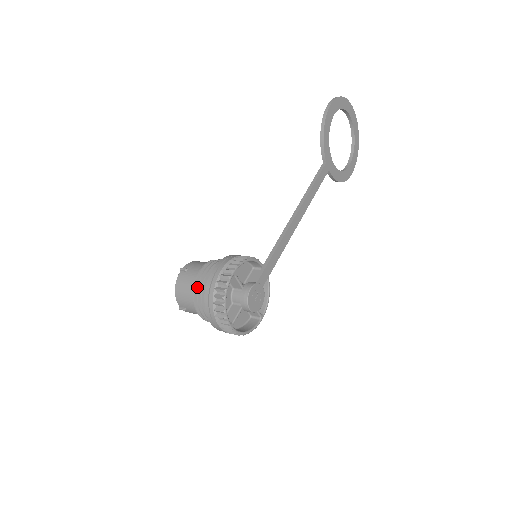
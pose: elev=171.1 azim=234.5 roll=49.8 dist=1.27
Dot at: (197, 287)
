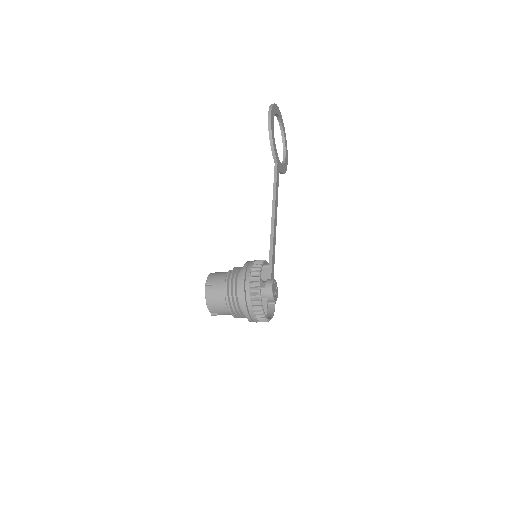
Dot at: (230, 296)
